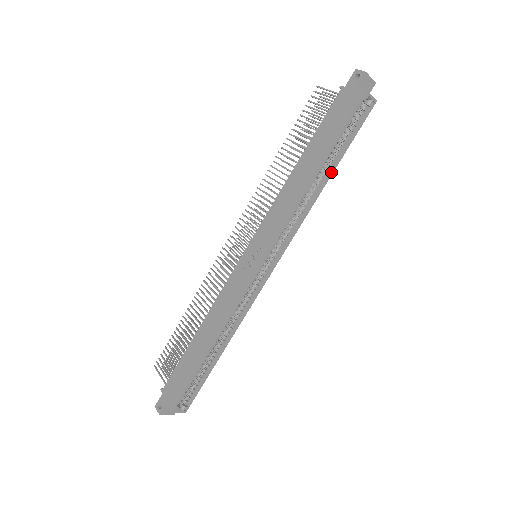
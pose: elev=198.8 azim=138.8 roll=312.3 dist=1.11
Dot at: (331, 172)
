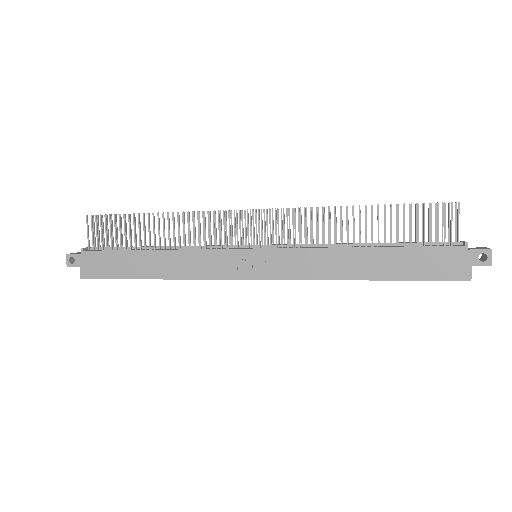
Dot at: occluded
